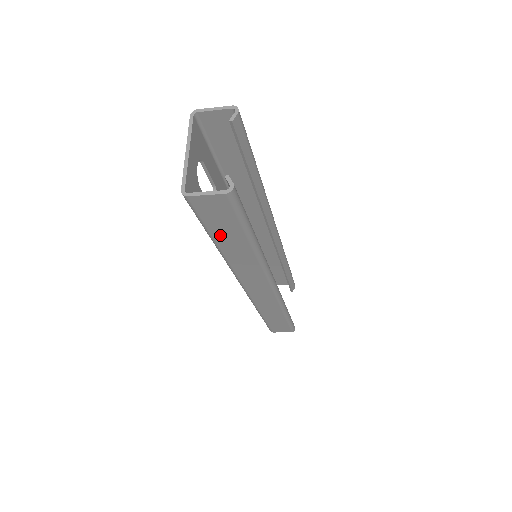
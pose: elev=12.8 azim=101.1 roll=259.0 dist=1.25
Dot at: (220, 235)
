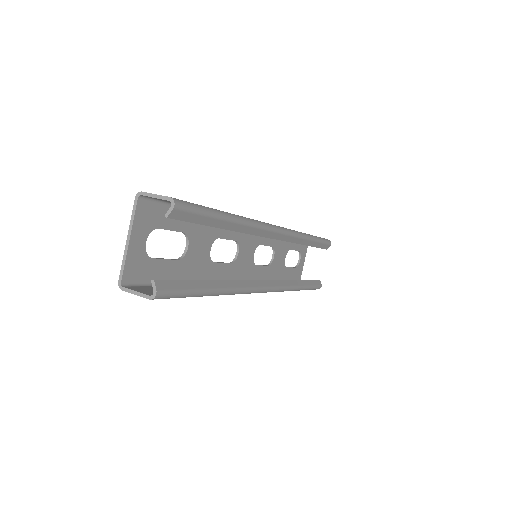
Dot at: occluded
